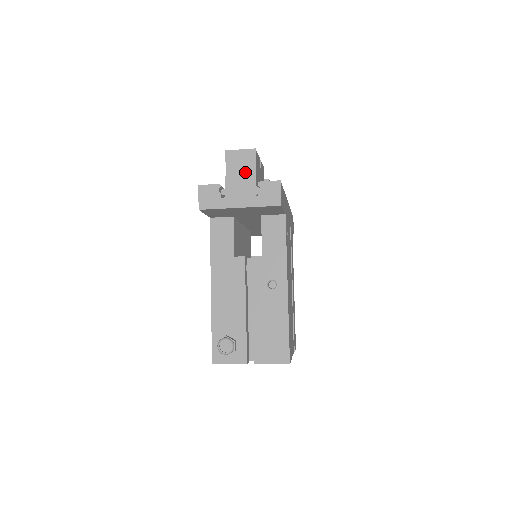
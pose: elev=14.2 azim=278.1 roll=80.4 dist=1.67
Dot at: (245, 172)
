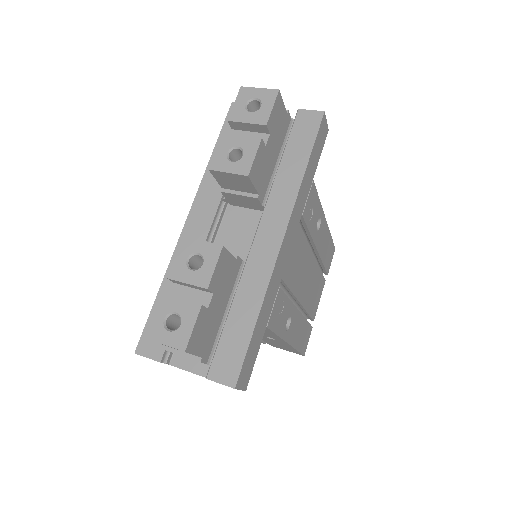
Dot at: (185, 352)
